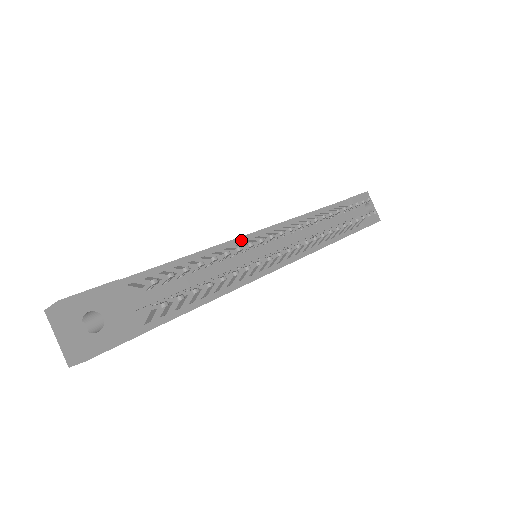
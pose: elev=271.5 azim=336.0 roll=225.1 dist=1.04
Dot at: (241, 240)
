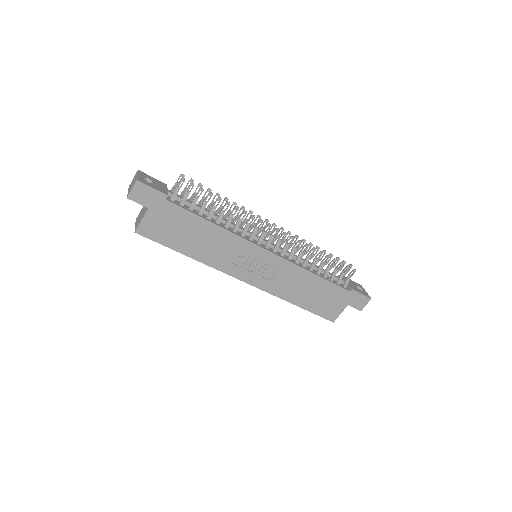
Dot at: occluded
